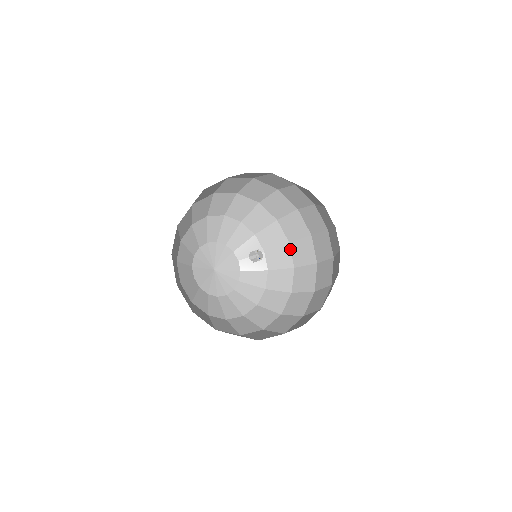
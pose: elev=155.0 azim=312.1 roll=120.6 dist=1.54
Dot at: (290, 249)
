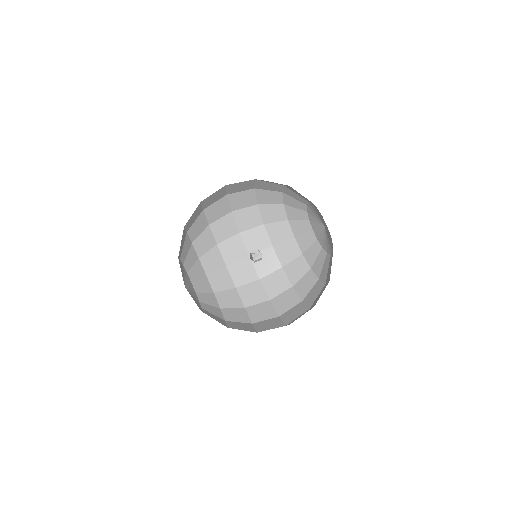
Dot at: (238, 293)
